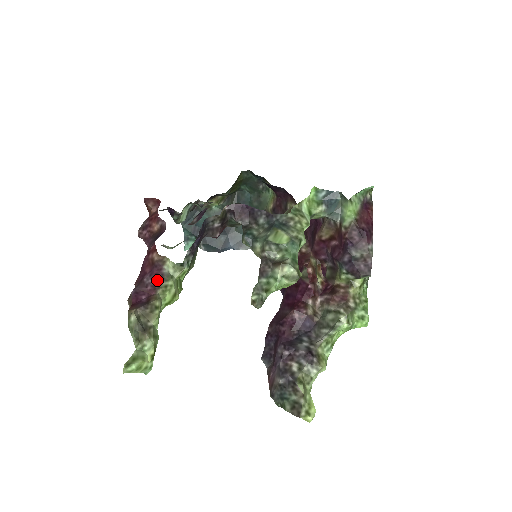
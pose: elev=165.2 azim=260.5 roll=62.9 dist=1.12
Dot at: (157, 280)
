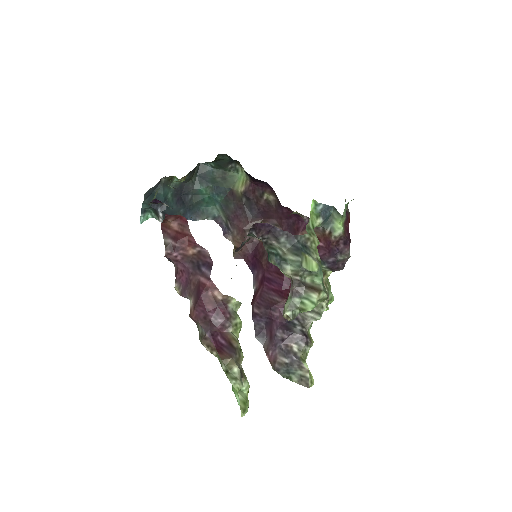
Dot at: (227, 320)
